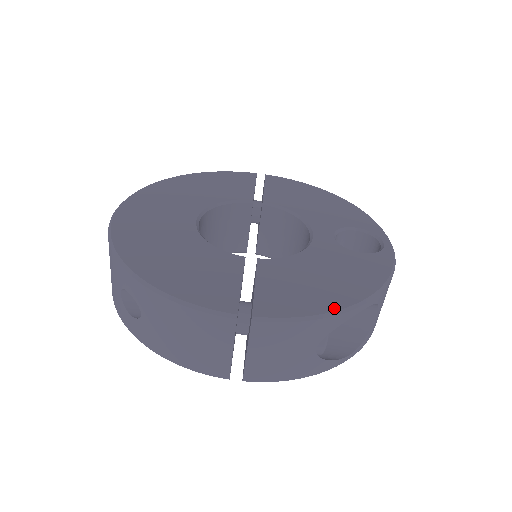
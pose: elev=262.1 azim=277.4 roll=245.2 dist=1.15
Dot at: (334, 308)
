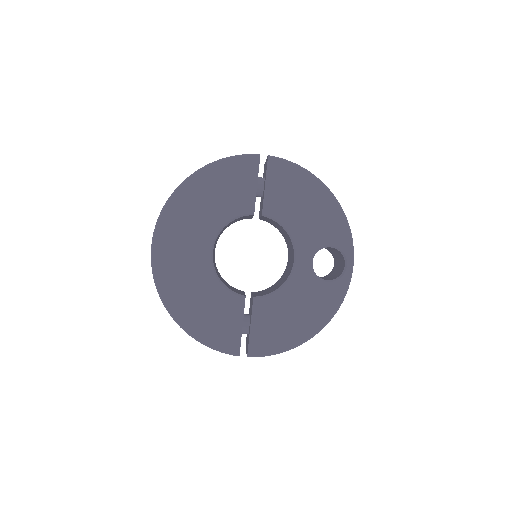
Dot at: (295, 344)
